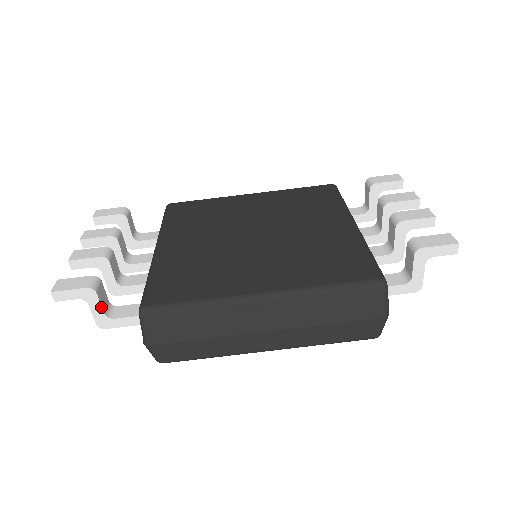
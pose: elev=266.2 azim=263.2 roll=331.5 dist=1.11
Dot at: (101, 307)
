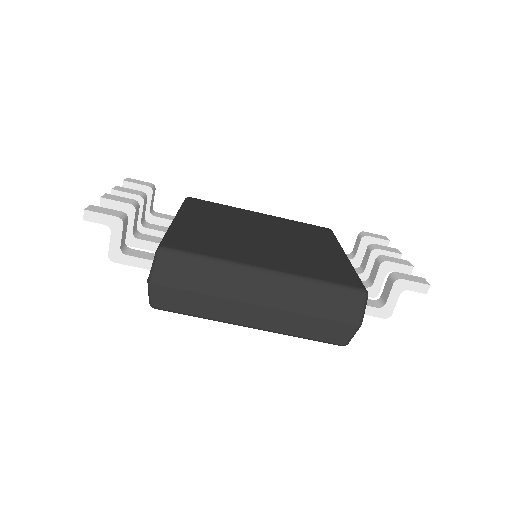
Dot at: (121, 240)
